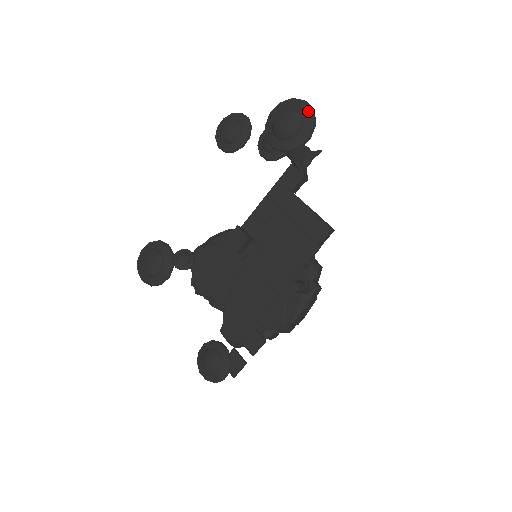
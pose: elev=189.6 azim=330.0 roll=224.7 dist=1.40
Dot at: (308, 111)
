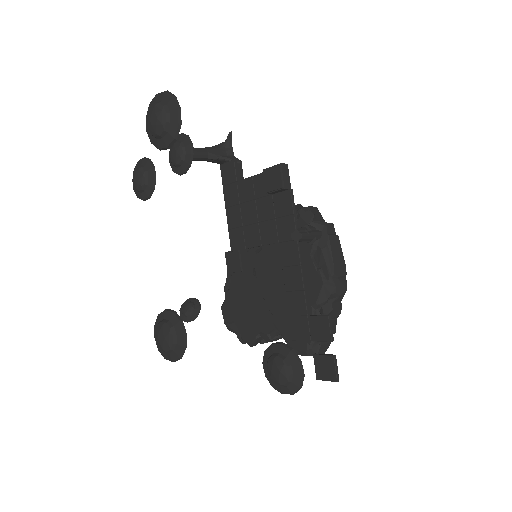
Dot at: (163, 96)
